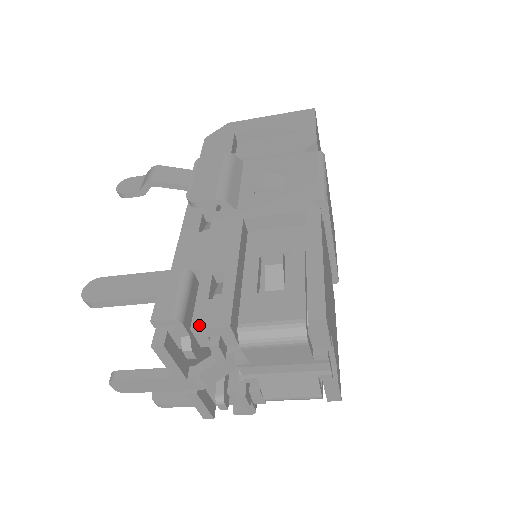
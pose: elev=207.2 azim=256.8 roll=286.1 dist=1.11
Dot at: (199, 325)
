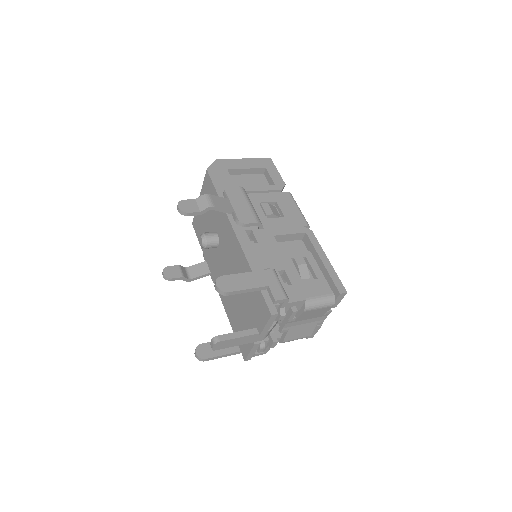
Dot at: (290, 301)
